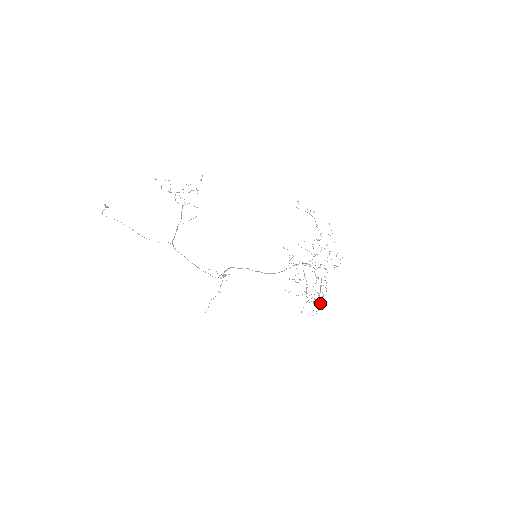
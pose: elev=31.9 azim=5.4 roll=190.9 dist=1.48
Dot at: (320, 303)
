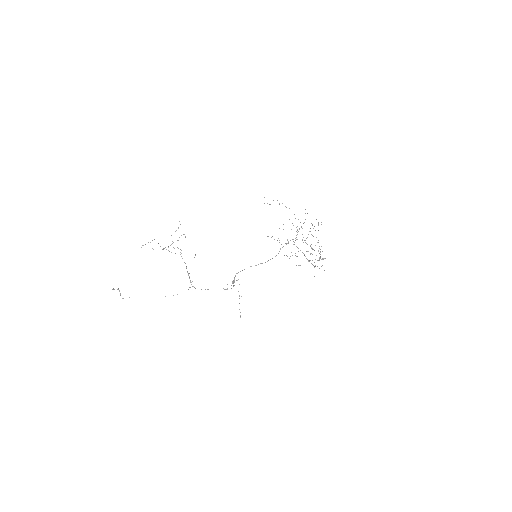
Dot at: occluded
